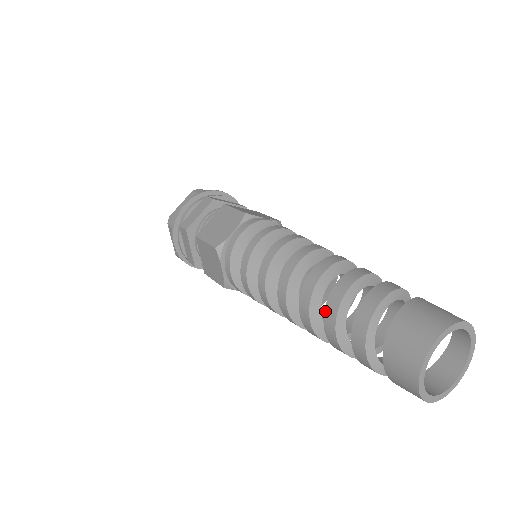
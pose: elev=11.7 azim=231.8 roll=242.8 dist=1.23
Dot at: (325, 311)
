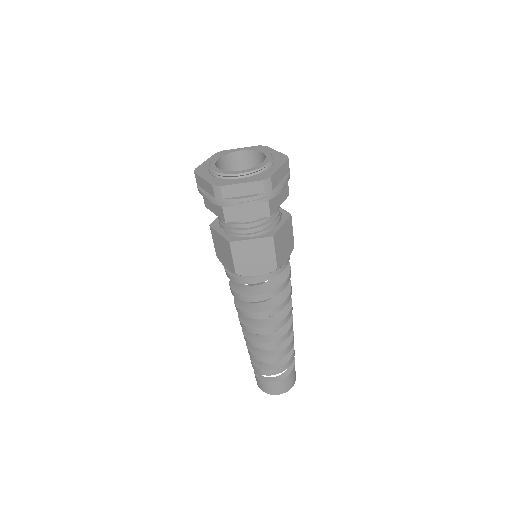
Dot at: (257, 356)
